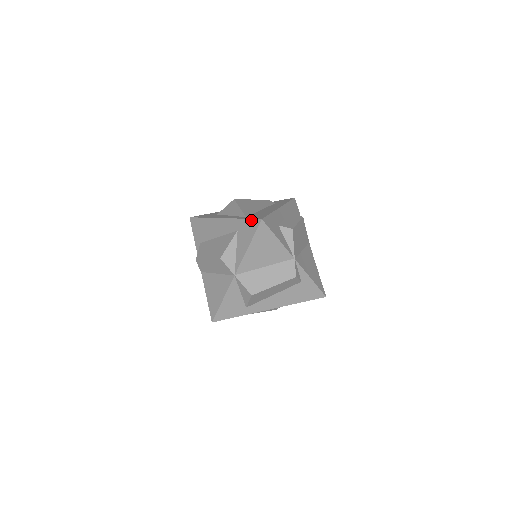
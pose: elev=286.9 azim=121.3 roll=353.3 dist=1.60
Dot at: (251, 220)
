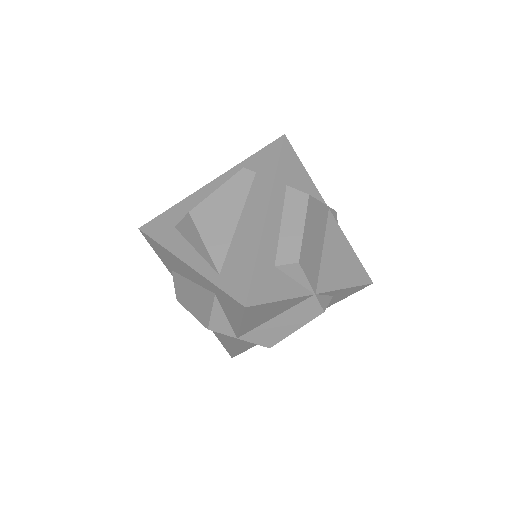
Dot at: (229, 297)
